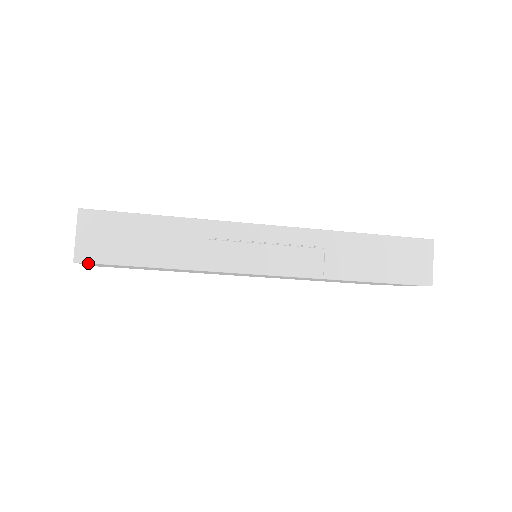
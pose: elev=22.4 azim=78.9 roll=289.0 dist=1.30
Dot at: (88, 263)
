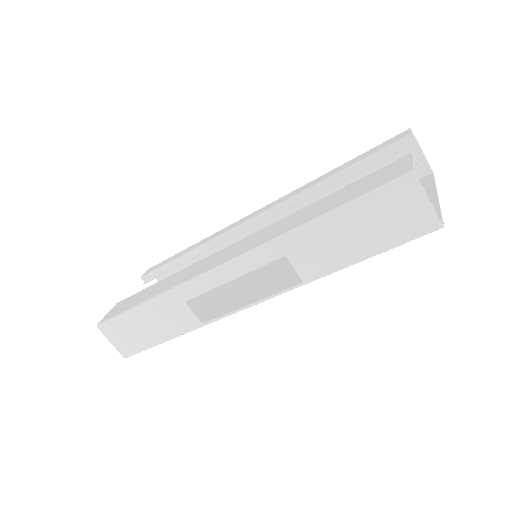
Dot at: occluded
